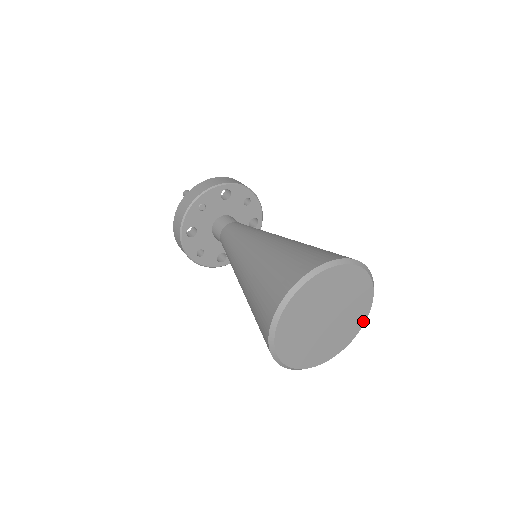
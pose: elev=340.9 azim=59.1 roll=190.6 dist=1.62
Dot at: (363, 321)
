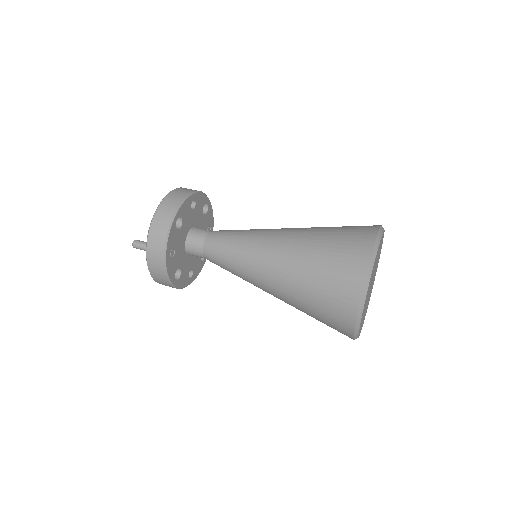
Dot at: (381, 248)
